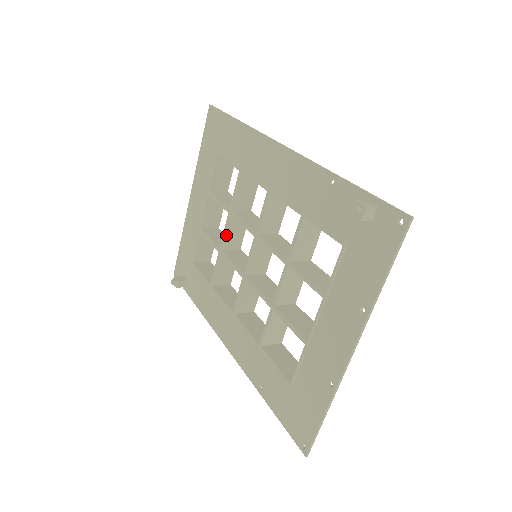
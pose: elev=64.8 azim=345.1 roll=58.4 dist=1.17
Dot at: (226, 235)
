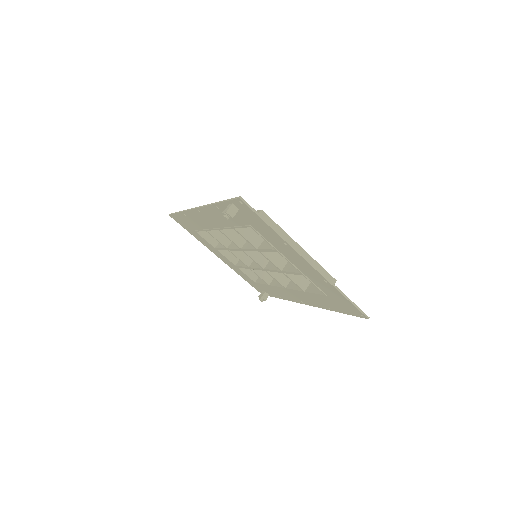
Dot at: (241, 259)
